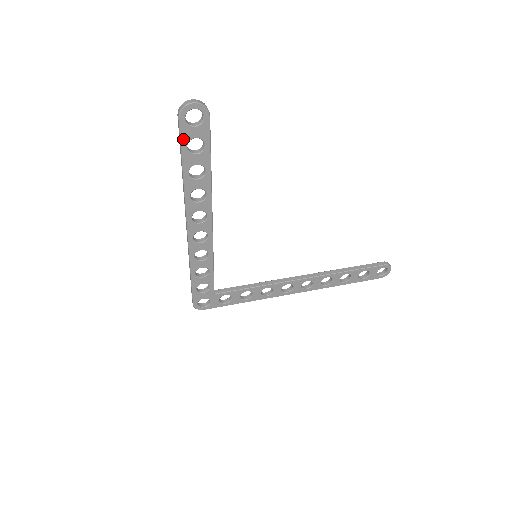
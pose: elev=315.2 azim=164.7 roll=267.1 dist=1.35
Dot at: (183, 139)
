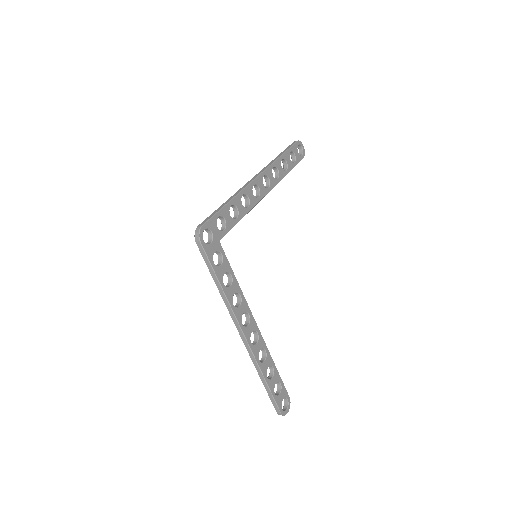
Dot at: (292, 148)
